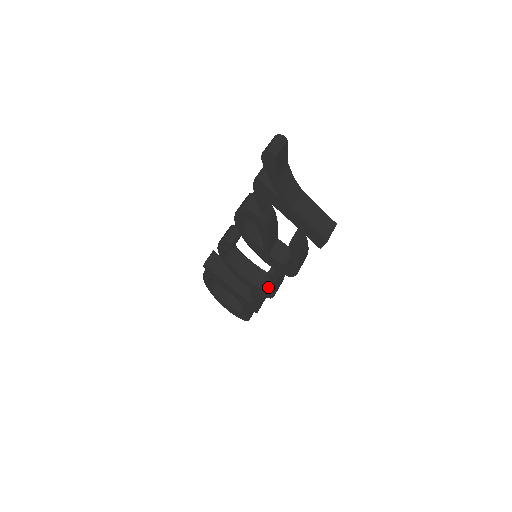
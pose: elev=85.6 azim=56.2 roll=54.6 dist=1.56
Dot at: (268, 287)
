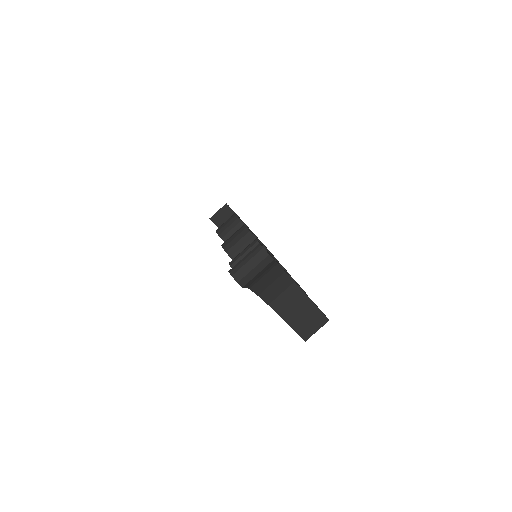
Dot at: occluded
